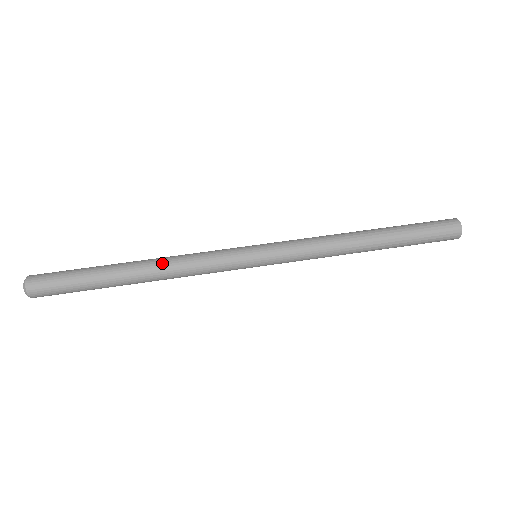
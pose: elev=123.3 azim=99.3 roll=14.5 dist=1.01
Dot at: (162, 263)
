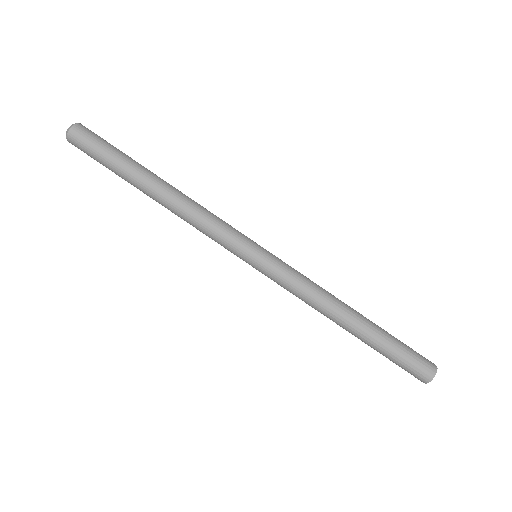
Dot at: (178, 204)
